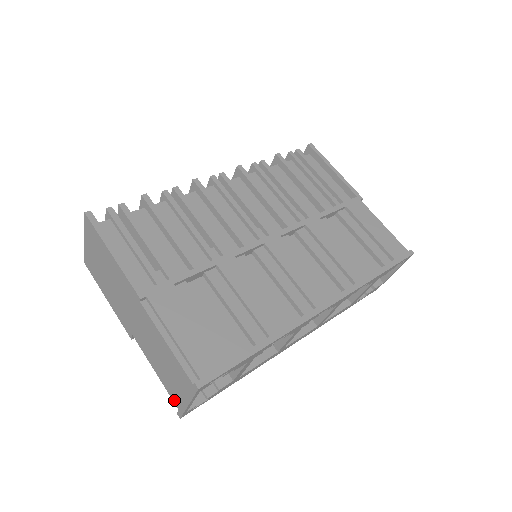
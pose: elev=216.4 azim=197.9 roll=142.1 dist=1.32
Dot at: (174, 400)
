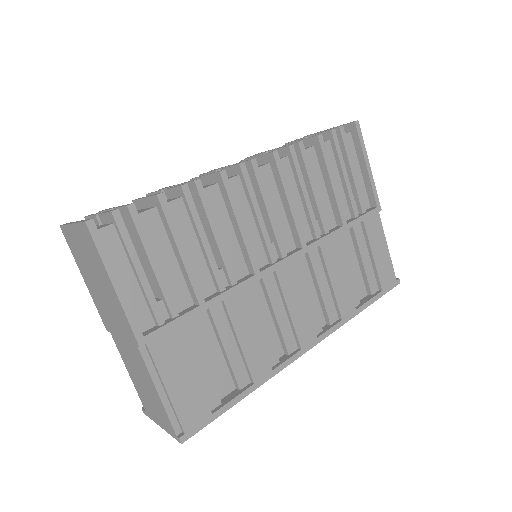
Dot at: (144, 405)
